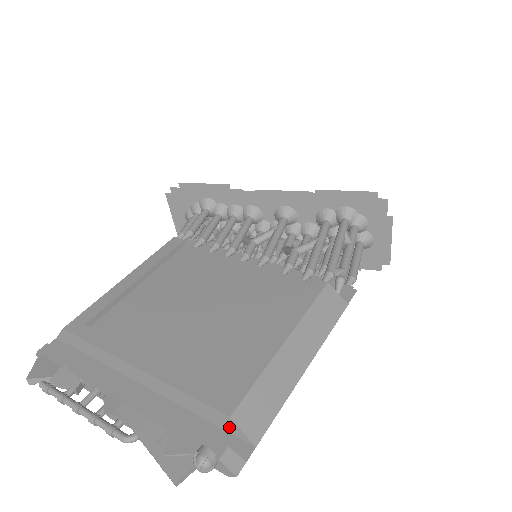
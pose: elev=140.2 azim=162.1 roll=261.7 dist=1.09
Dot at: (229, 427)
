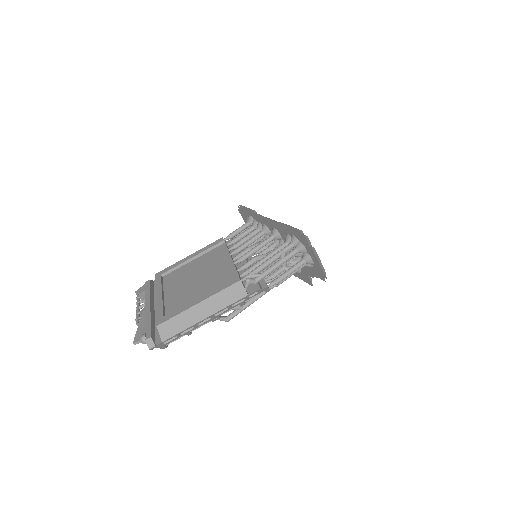
Dot at: occluded
